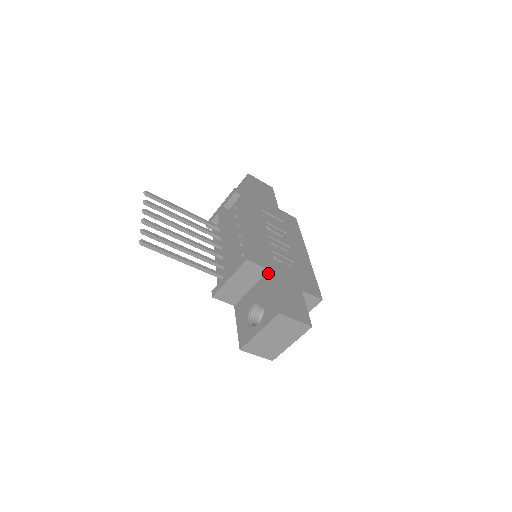
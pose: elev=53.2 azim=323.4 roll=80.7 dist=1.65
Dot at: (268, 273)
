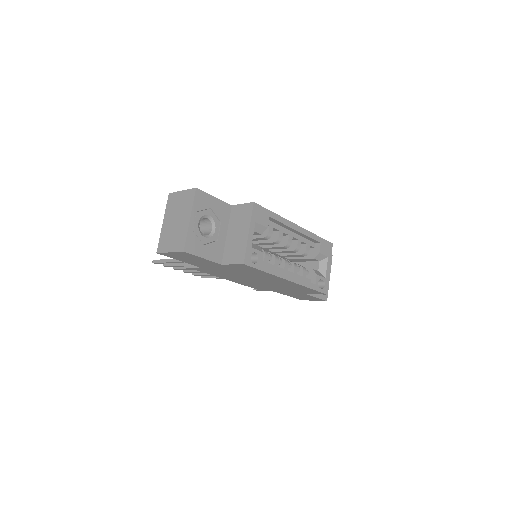
Dot at: occluded
